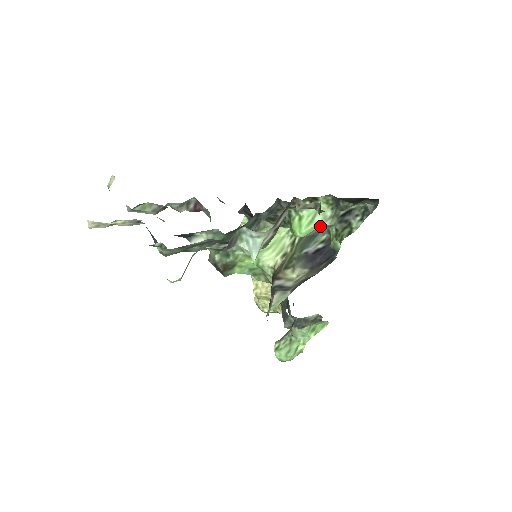
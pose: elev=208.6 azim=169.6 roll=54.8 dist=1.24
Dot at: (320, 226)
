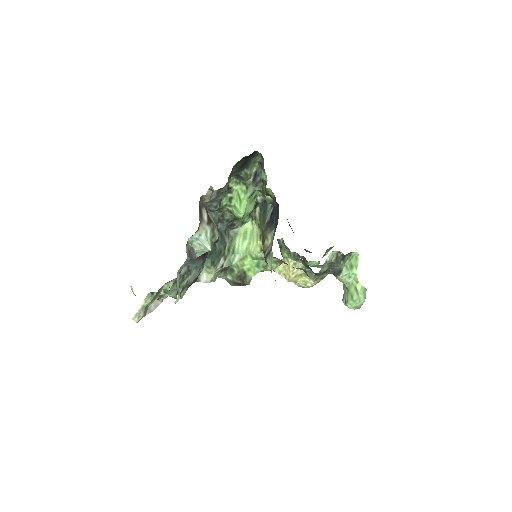
Dot at: (247, 199)
